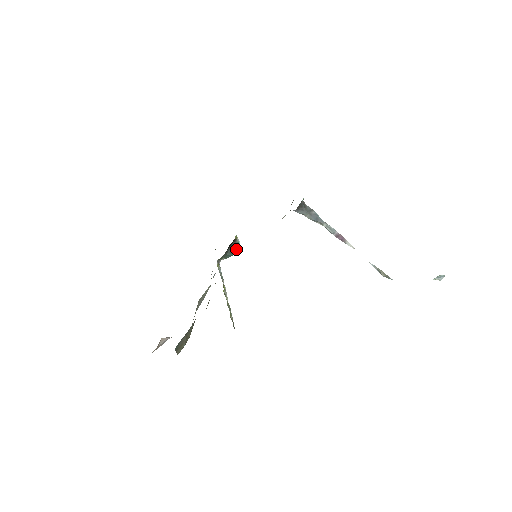
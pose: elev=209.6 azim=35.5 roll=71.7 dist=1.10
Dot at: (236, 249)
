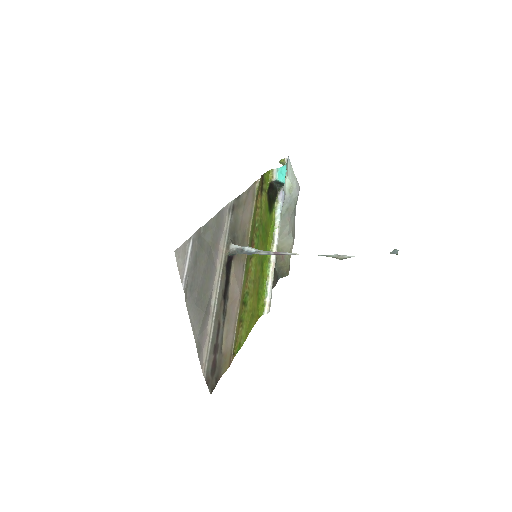
Dot at: (280, 182)
